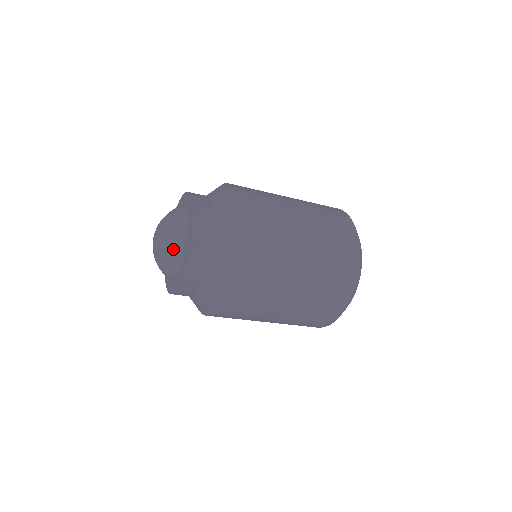
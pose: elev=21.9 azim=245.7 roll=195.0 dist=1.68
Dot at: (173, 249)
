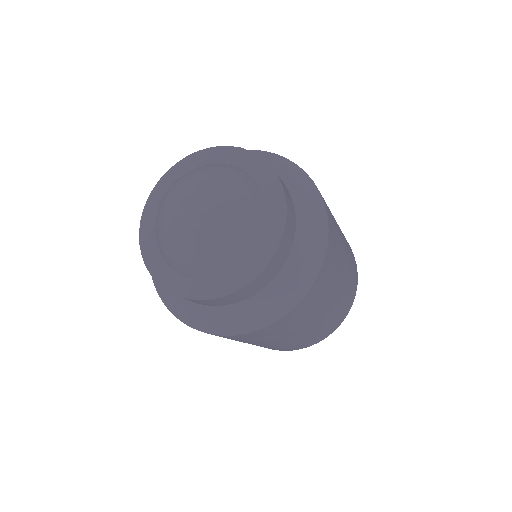
Dot at: (211, 261)
